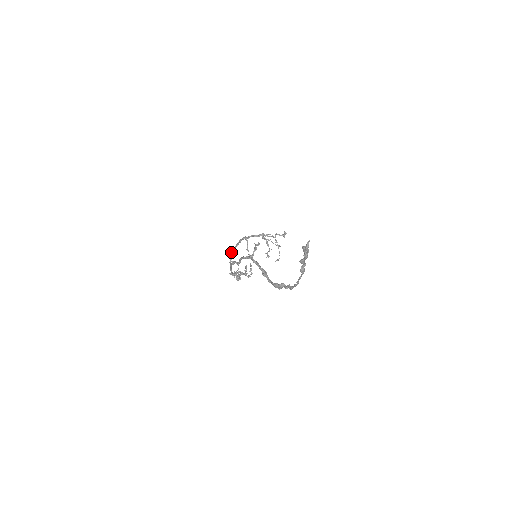
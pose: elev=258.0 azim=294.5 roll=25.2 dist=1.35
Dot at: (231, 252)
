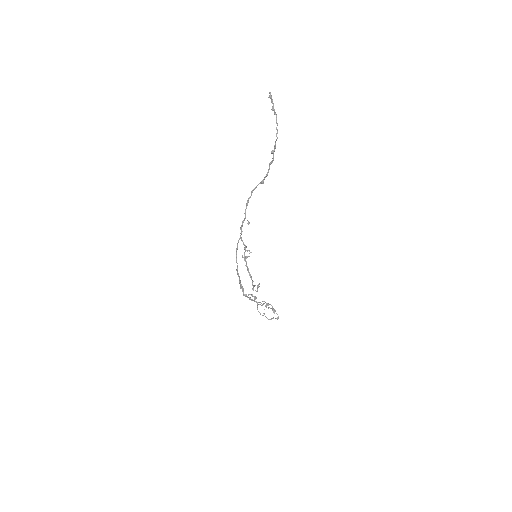
Dot at: (237, 266)
